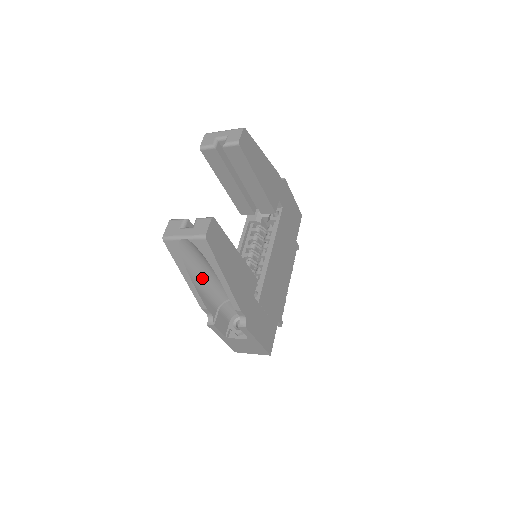
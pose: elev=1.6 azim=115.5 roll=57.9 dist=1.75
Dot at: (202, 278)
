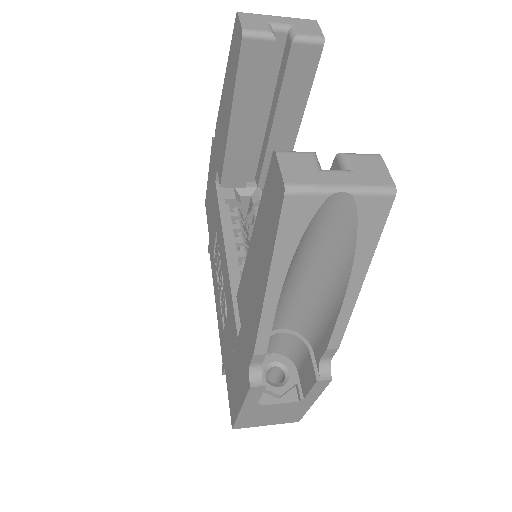
Dot at: occluded
